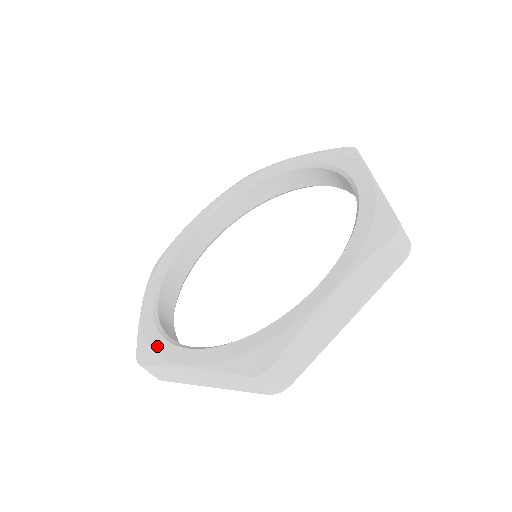
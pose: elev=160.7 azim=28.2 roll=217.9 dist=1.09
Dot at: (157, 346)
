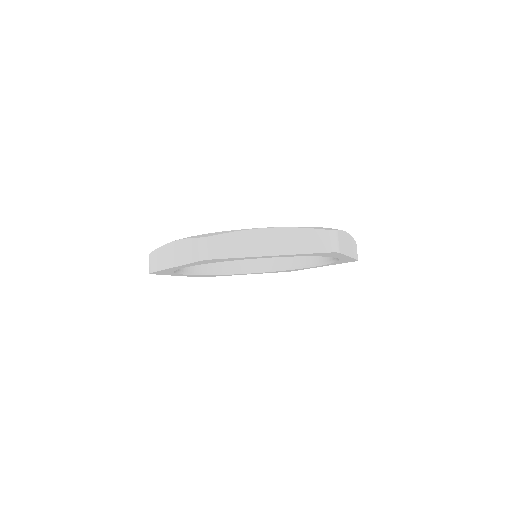
Dot at: occluded
